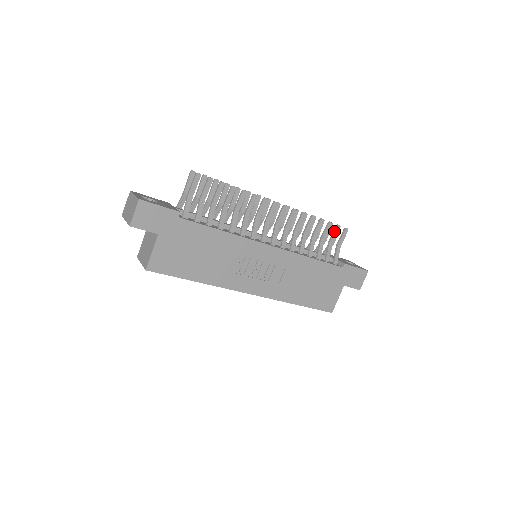
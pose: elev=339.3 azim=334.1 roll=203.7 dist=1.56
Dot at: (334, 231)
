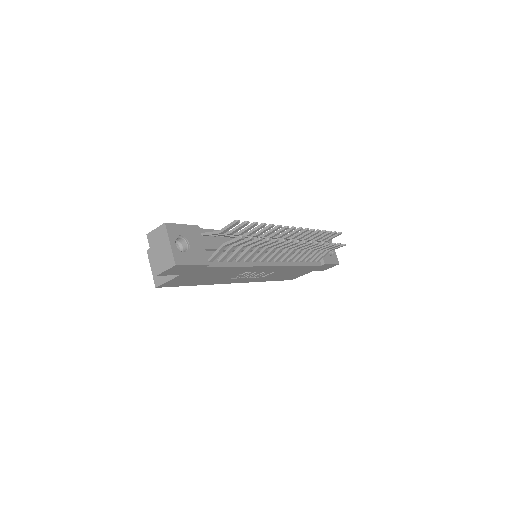
Dot at: (333, 246)
